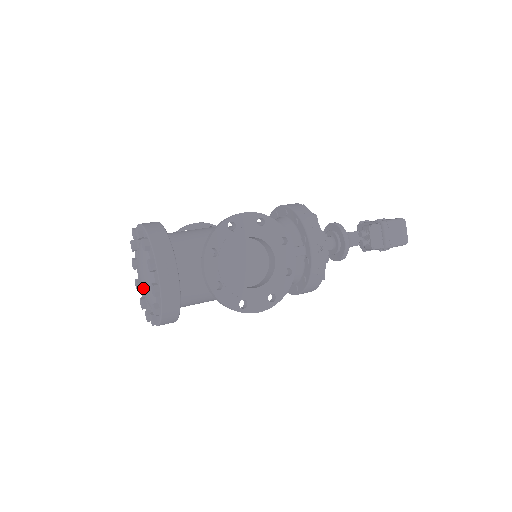
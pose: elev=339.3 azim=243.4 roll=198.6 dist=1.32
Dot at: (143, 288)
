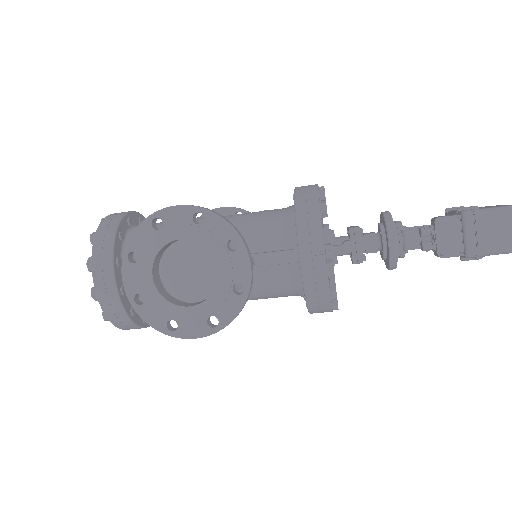
Dot at: occluded
